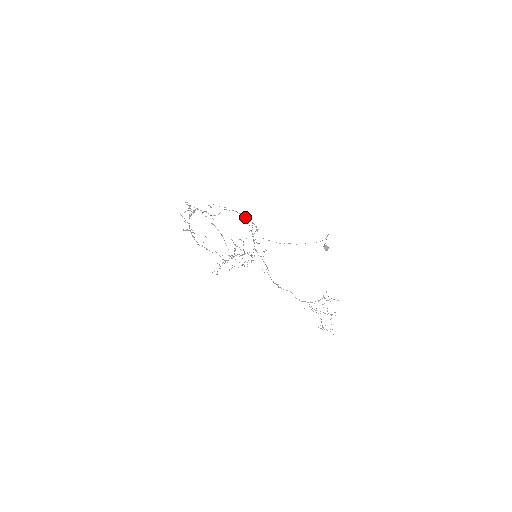
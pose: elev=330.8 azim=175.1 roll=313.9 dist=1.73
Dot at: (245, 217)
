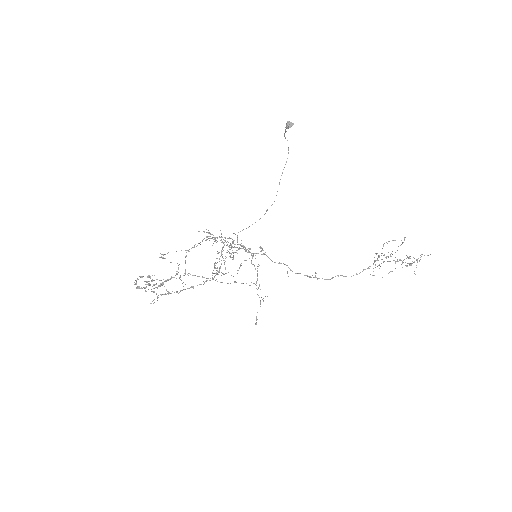
Dot at: occluded
